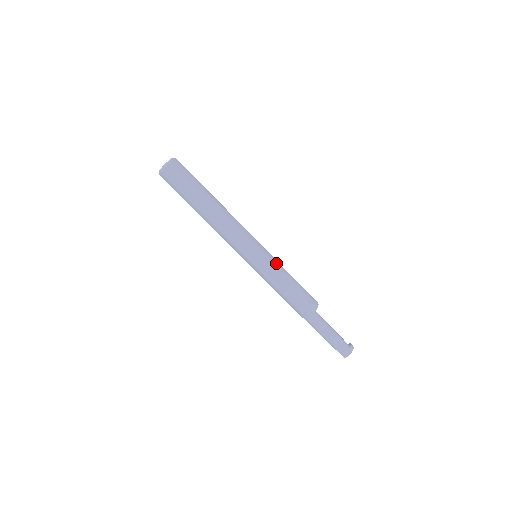
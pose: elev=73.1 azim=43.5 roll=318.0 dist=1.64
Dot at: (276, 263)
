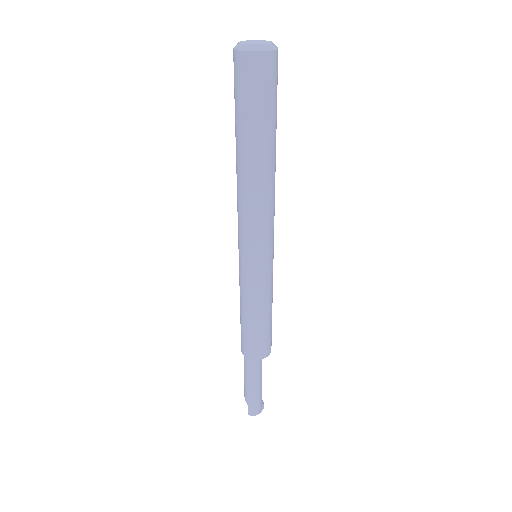
Dot at: occluded
